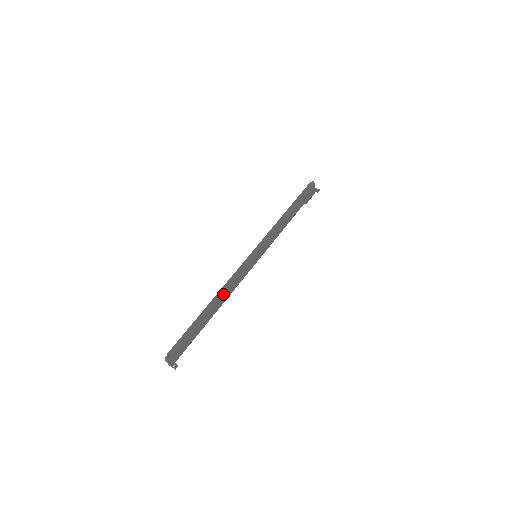
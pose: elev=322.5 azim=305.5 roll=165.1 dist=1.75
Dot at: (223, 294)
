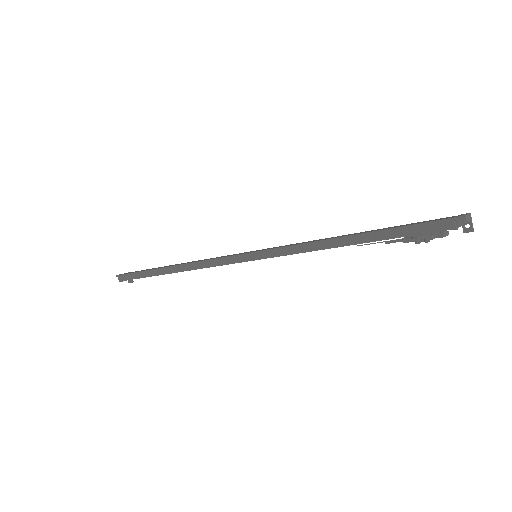
Dot at: (186, 270)
